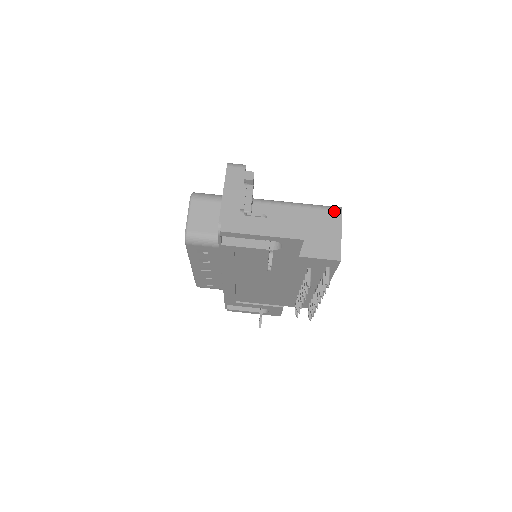
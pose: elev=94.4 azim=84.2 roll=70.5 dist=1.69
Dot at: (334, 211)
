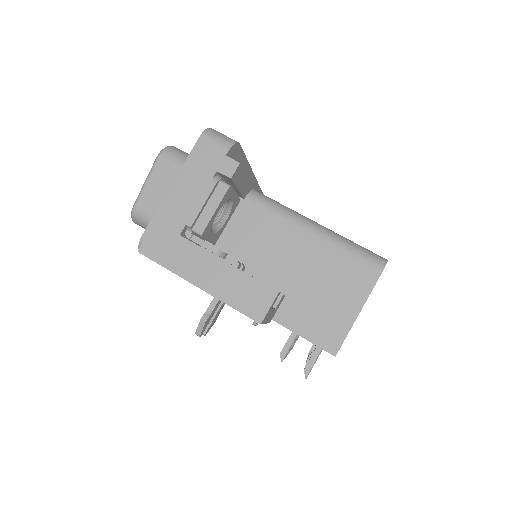
Dot at: (369, 266)
